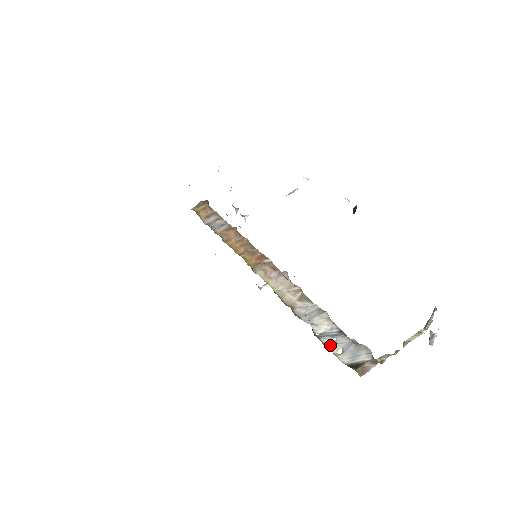
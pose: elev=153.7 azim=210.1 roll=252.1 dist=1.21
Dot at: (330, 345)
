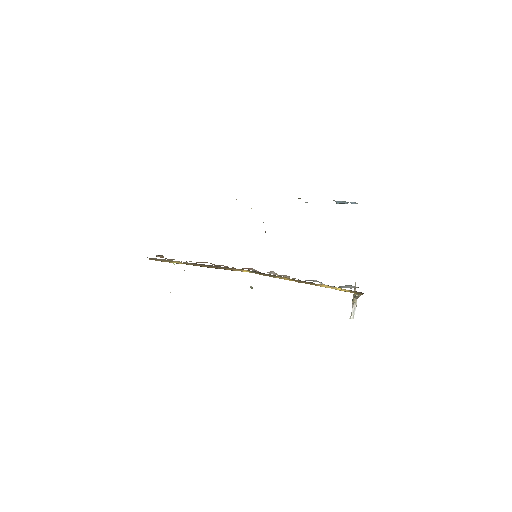
Dot at: occluded
